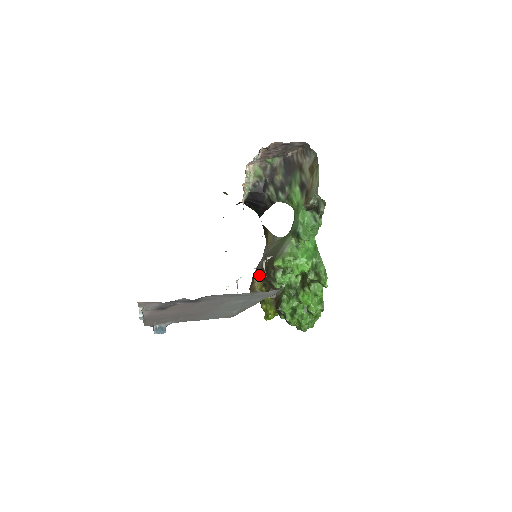
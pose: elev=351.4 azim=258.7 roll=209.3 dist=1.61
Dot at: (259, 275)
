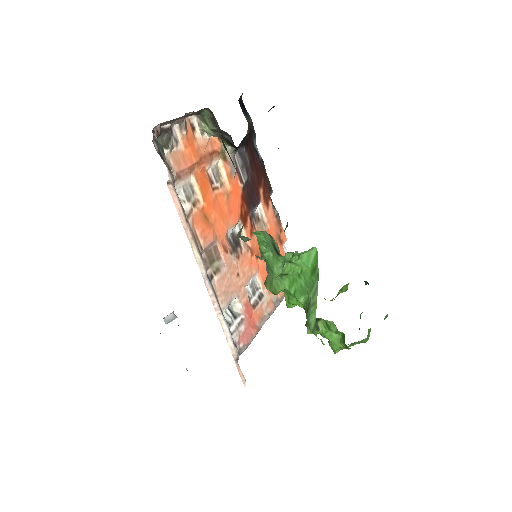
Dot at: occluded
